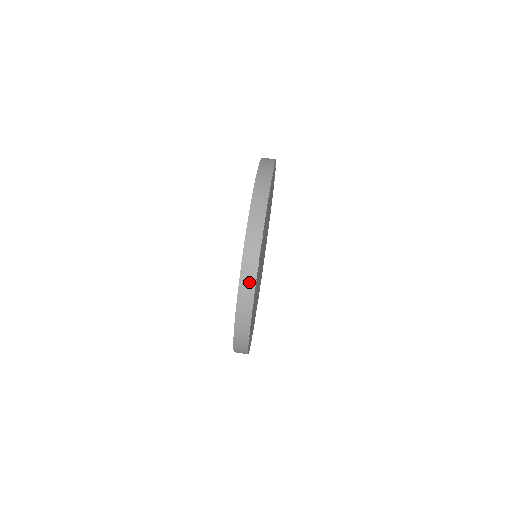
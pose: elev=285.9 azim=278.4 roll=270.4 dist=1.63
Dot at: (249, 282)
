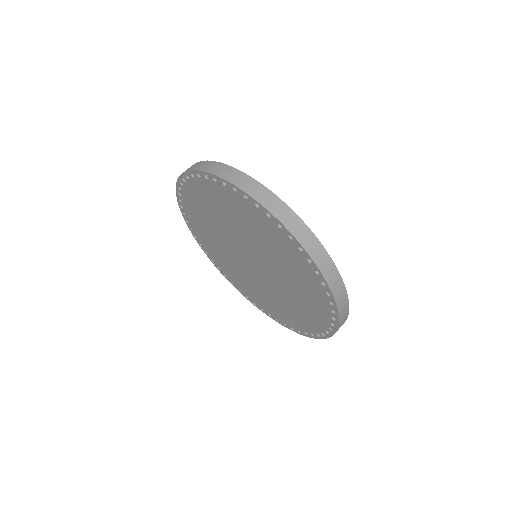
Dot at: (345, 317)
